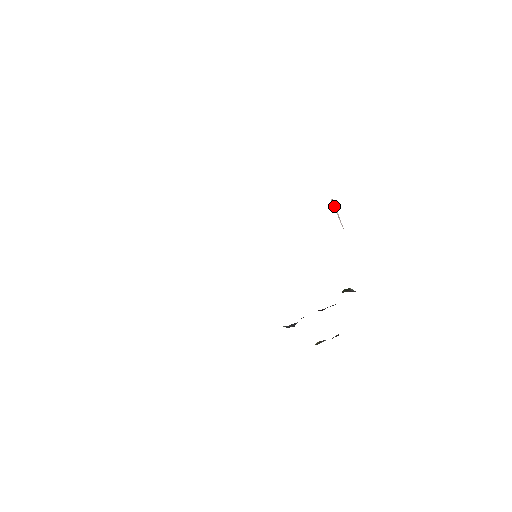
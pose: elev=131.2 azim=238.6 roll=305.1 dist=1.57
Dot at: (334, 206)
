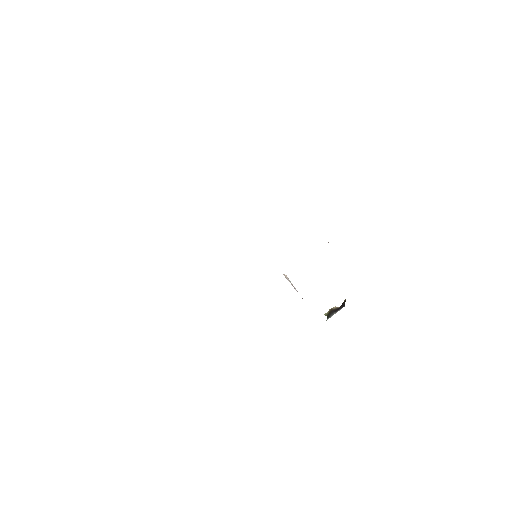
Dot at: (287, 279)
